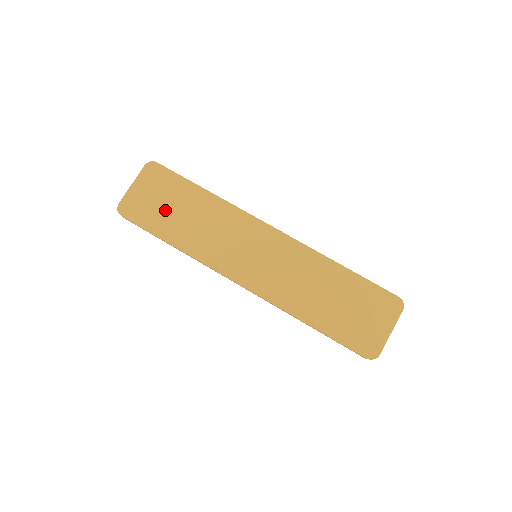
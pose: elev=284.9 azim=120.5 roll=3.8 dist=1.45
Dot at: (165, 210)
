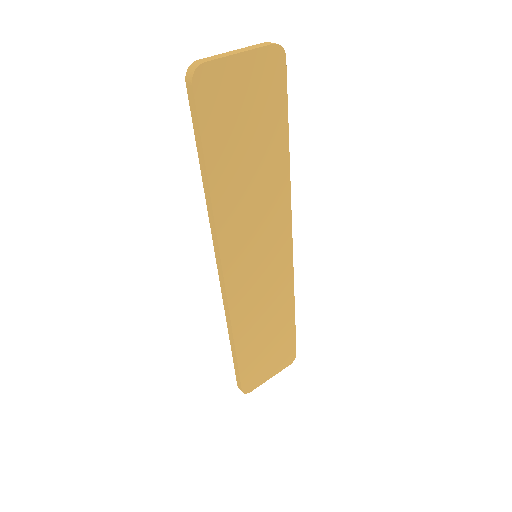
Dot at: (240, 132)
